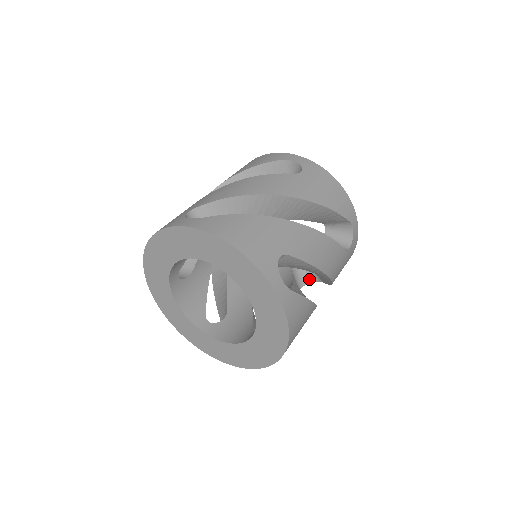
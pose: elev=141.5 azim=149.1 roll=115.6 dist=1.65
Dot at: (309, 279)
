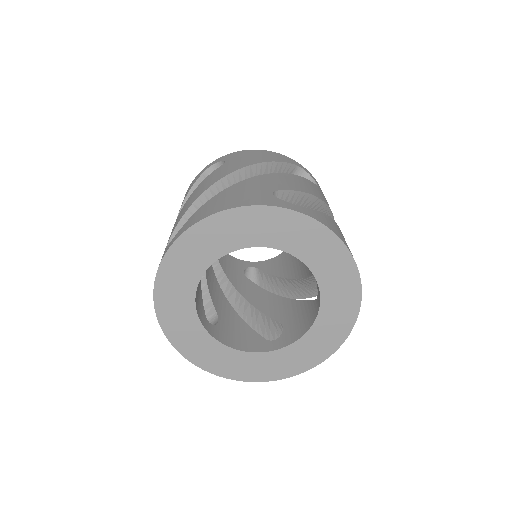
Dot at: occluded
